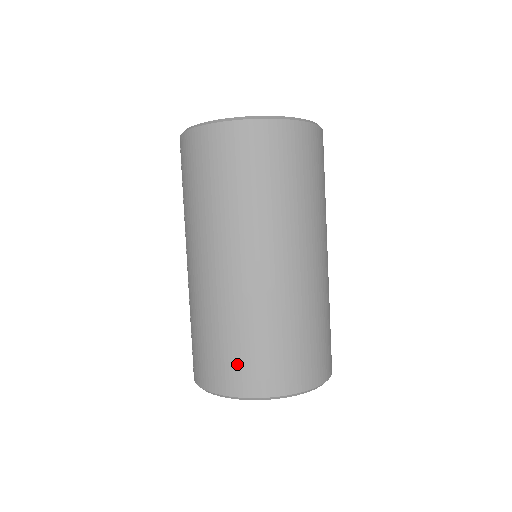
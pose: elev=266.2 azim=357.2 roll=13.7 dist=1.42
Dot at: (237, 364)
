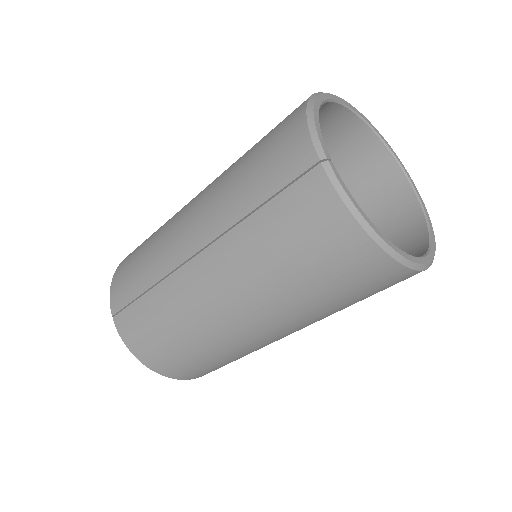
Dot at: (181, 365)
